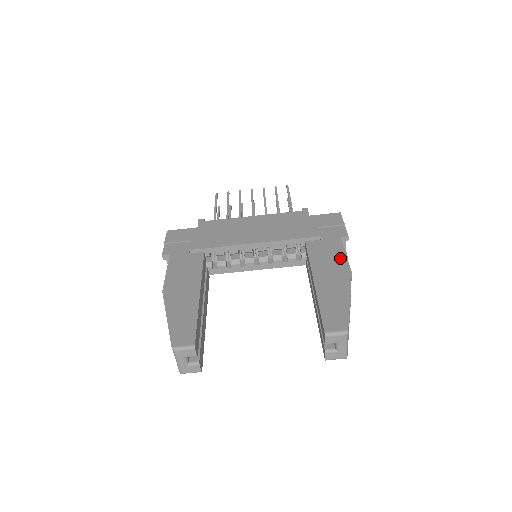
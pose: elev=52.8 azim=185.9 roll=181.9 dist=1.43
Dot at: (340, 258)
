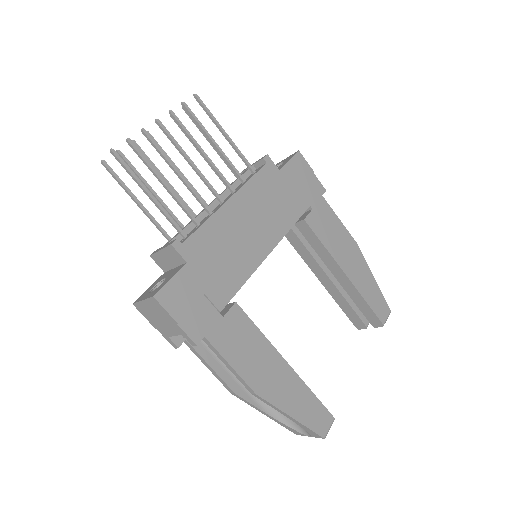
Dot at: (341, 229)
